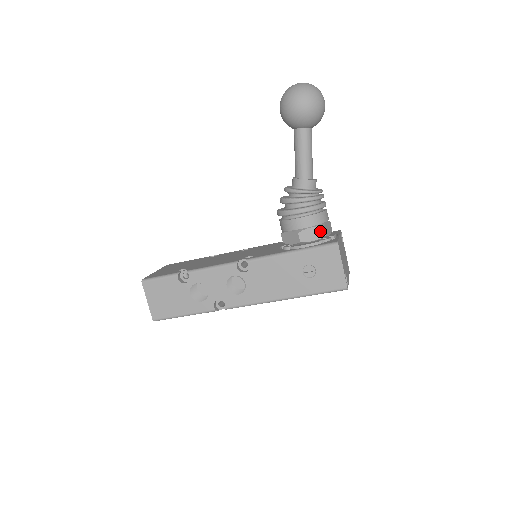
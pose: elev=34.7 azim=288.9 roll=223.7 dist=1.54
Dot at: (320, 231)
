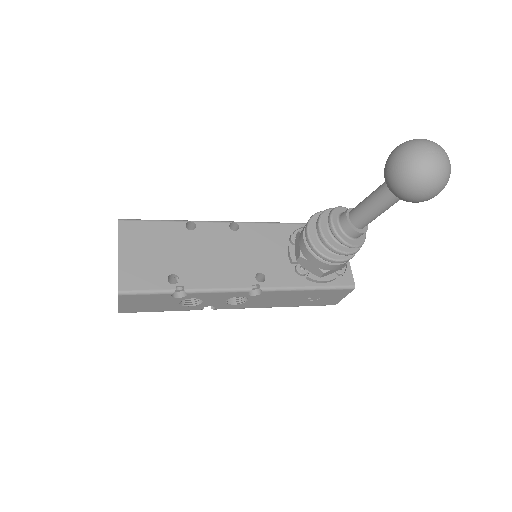
Dot at: (342, 267)
